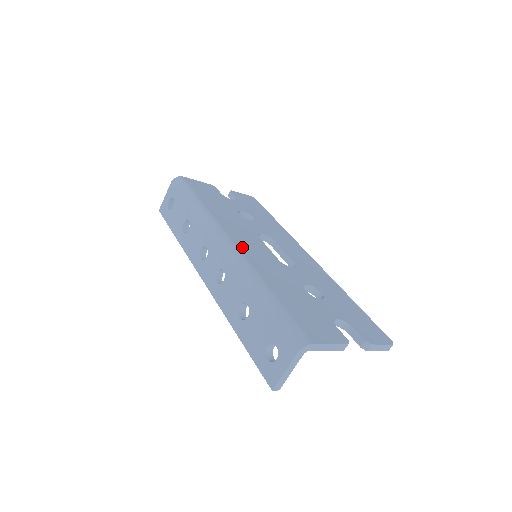
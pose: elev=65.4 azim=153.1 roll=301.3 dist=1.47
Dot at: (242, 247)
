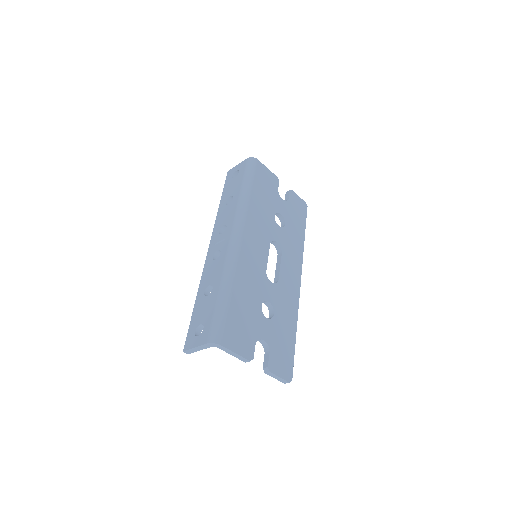
Dot at: (245, 246)
